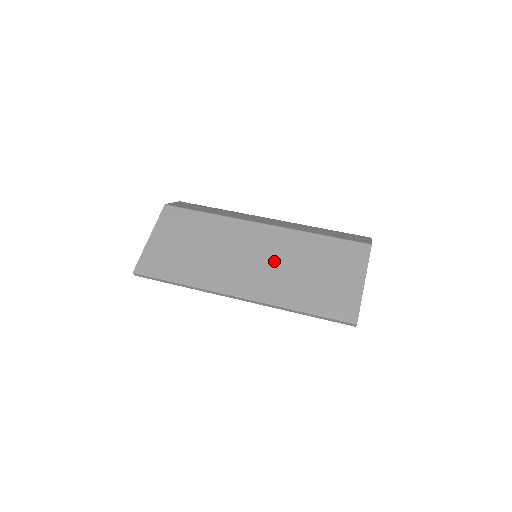
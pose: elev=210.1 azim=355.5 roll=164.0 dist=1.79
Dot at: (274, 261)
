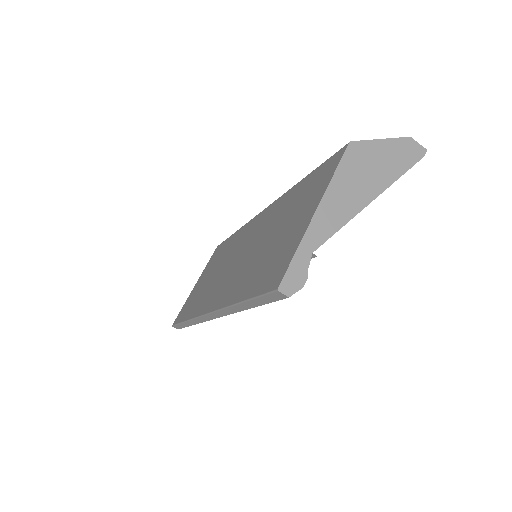
Dot at: (249, 249)
